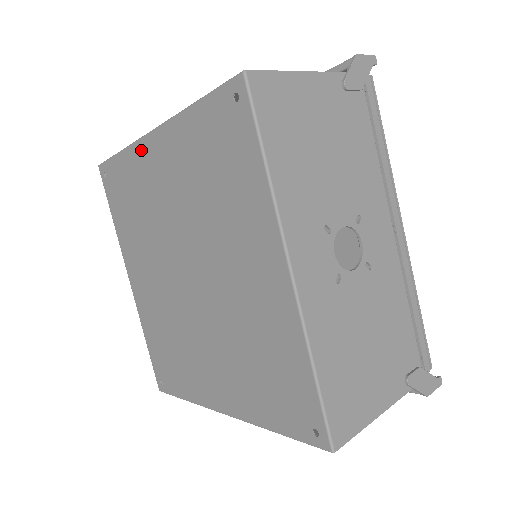
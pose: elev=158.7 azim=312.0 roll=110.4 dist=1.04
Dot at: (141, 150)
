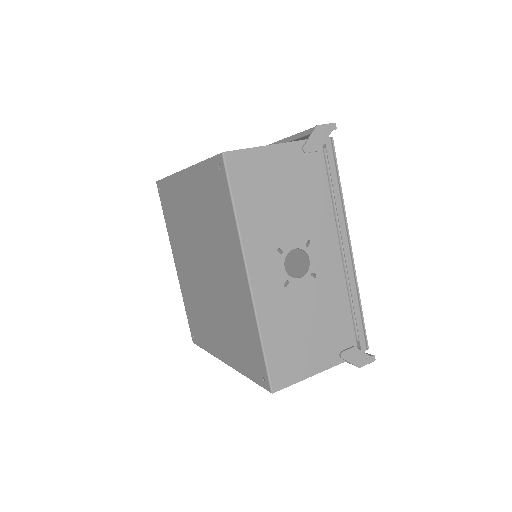
Dot at: (177, 180)
